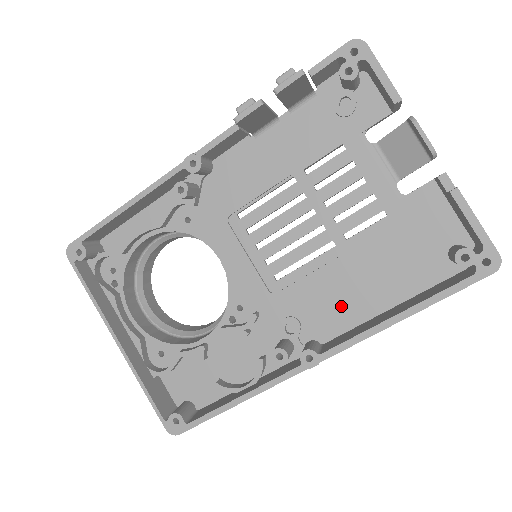
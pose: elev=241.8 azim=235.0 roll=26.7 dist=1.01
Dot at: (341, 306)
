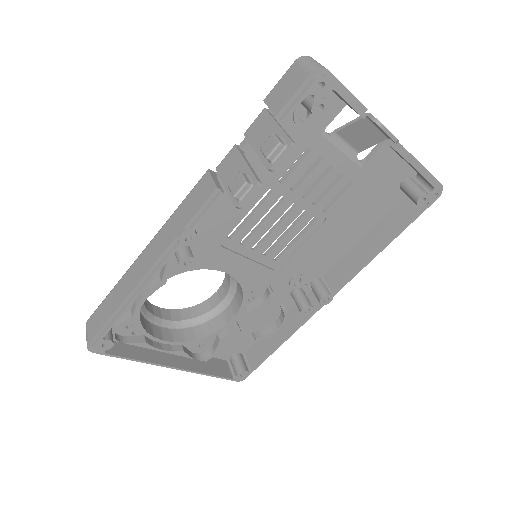
Dot at: (330, 252)
